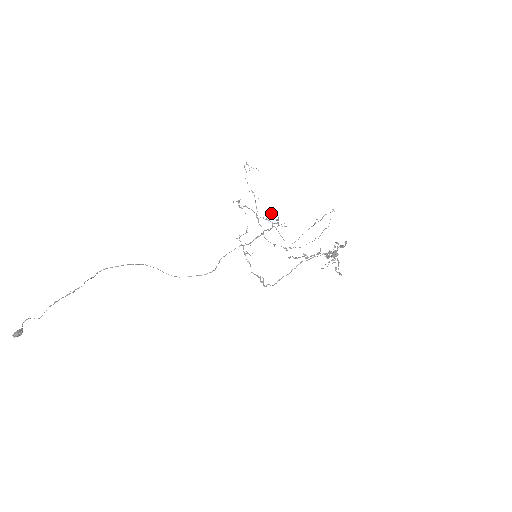
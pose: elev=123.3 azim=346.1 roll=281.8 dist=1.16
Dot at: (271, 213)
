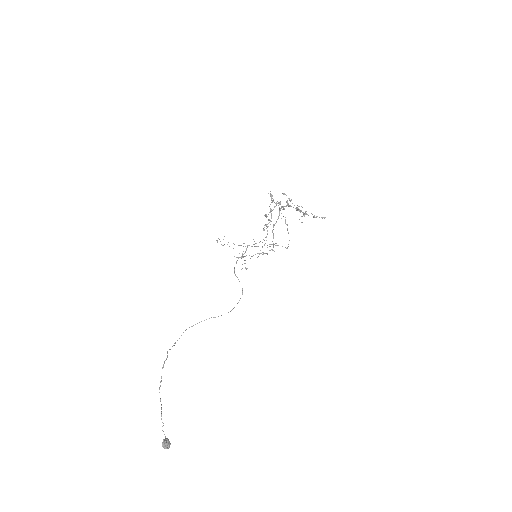
Dot at: occluded
